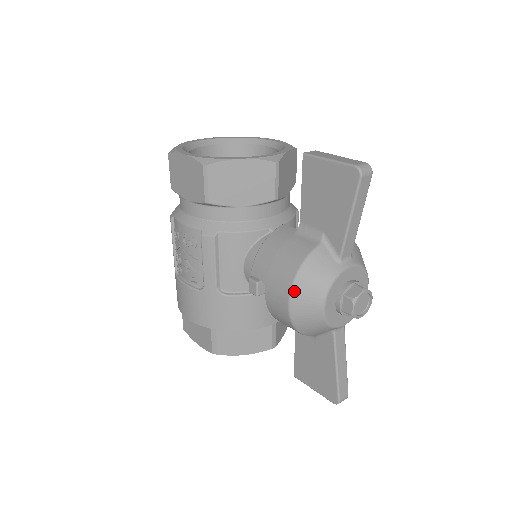
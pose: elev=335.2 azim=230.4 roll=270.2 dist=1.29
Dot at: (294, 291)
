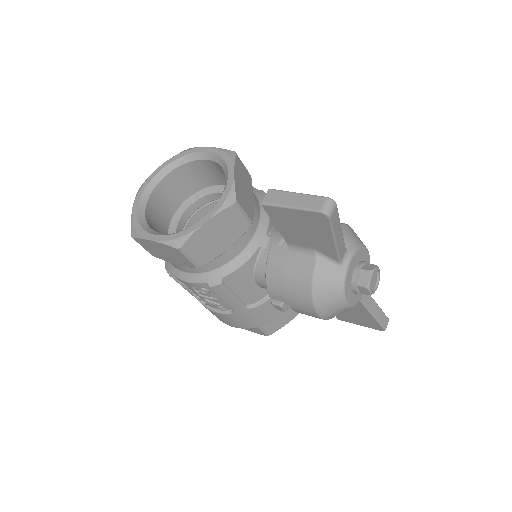
Dot at: (317, 307)
